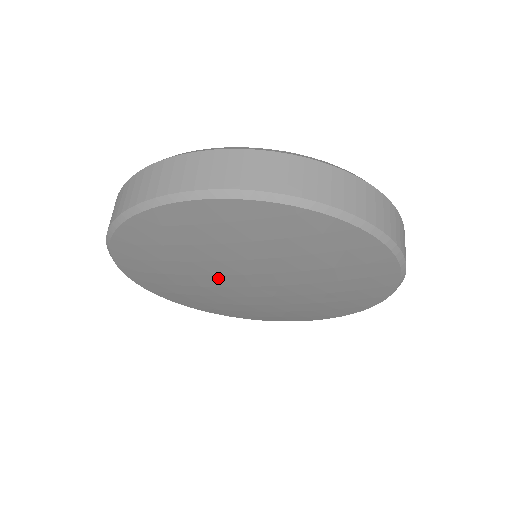
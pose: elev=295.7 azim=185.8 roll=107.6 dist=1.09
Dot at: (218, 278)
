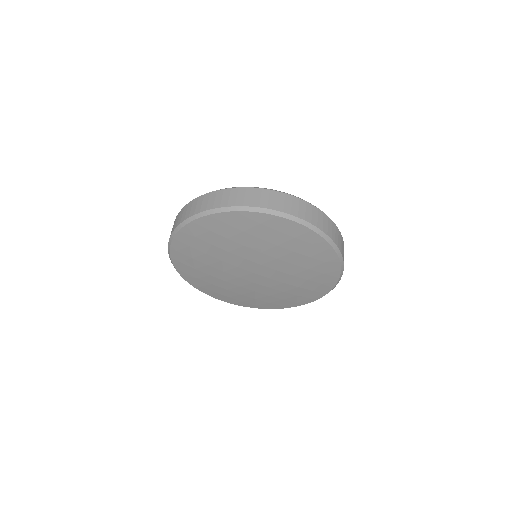
Dot at: (243, 260)
